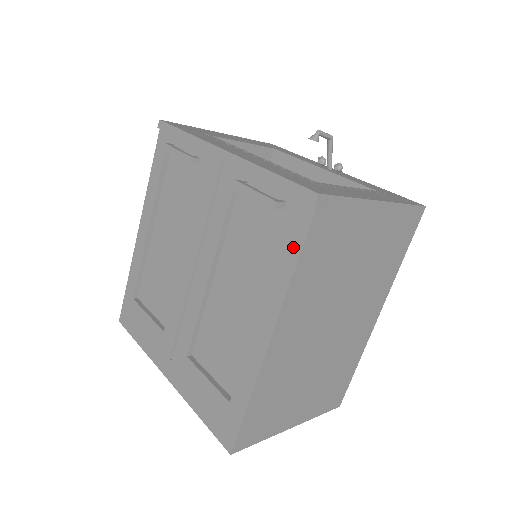
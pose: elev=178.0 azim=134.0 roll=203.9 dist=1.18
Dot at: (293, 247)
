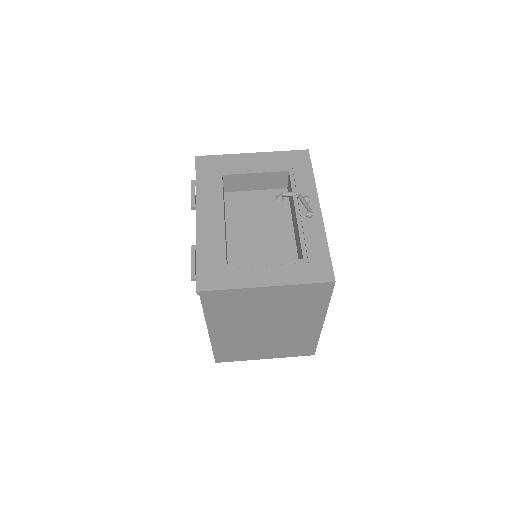
Dot at: occluded
